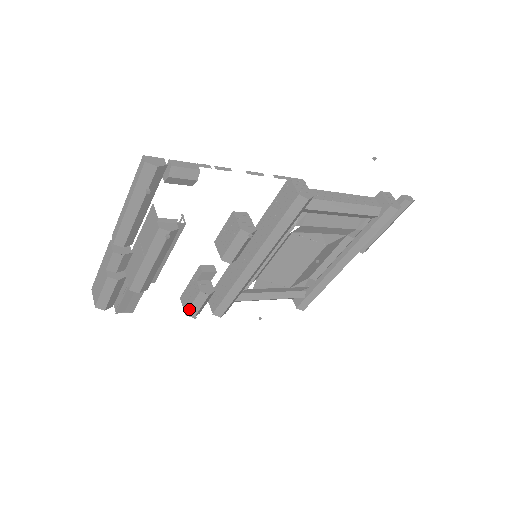
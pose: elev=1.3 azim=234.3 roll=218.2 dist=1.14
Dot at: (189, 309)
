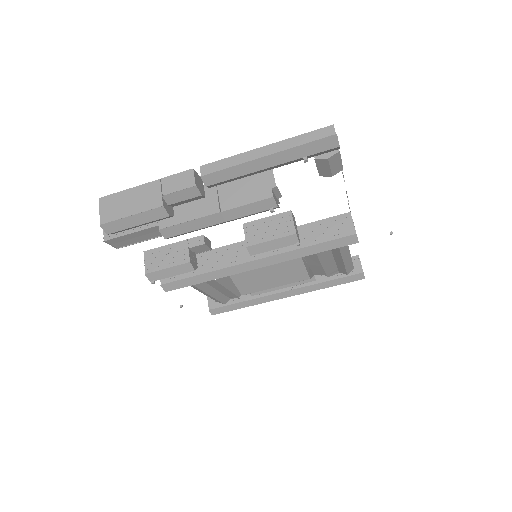
Dot at: (156, 271)
